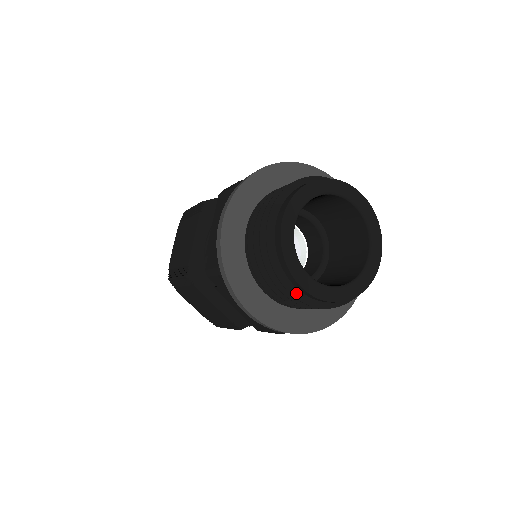
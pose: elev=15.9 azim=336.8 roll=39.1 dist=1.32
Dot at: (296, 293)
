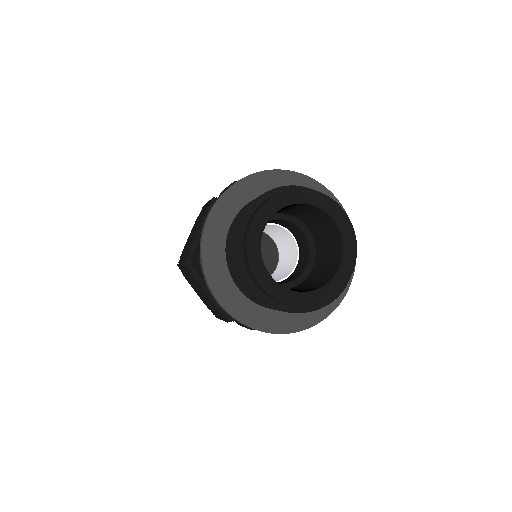
Dot at: (313, 308)
